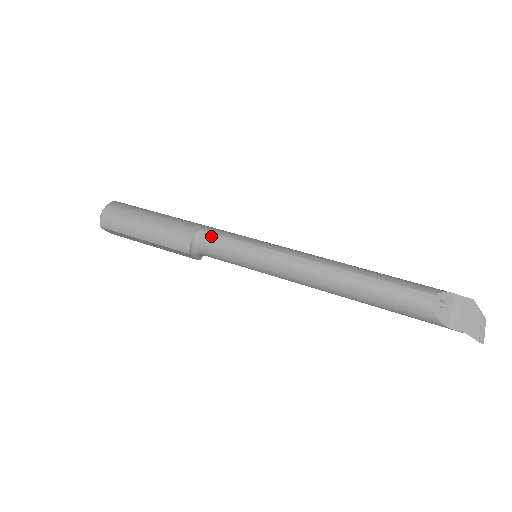
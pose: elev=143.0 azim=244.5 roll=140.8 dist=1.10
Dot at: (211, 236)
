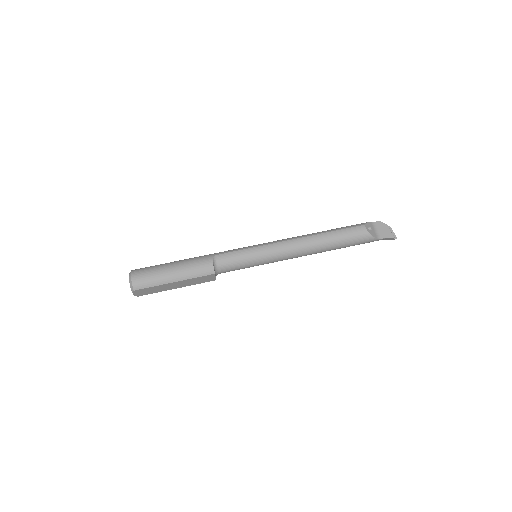
Dot at: (224, 255)
